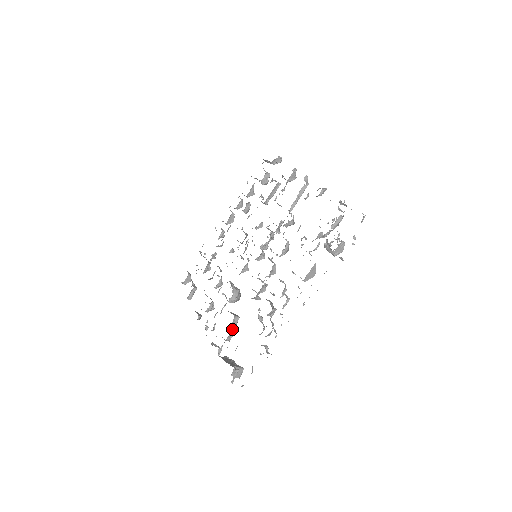
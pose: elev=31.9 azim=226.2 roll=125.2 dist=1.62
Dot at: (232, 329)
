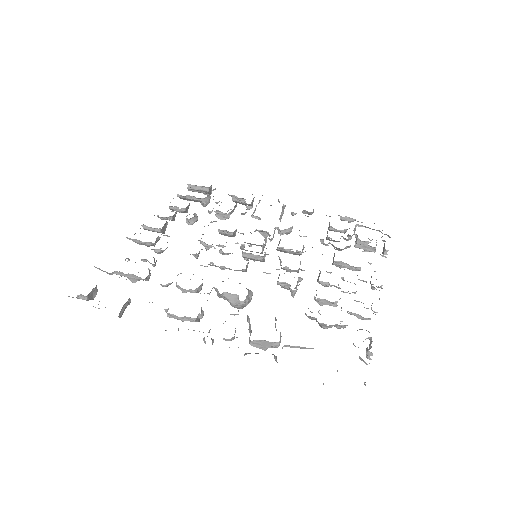
Dot at: occluded
